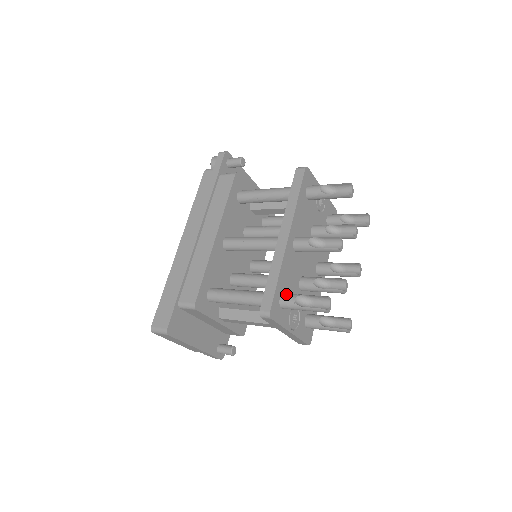
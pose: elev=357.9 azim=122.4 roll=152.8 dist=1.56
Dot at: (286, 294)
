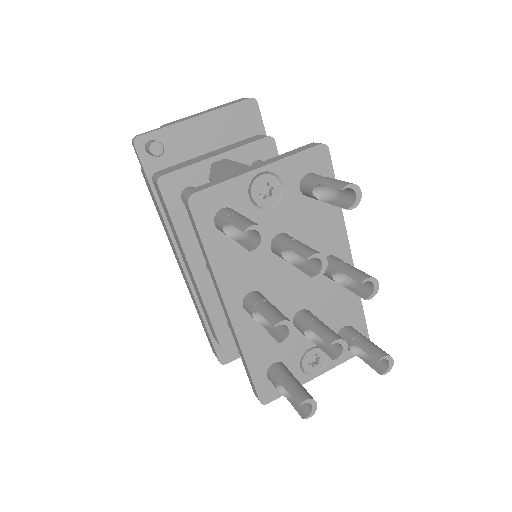
Dot at: (270, 374)
